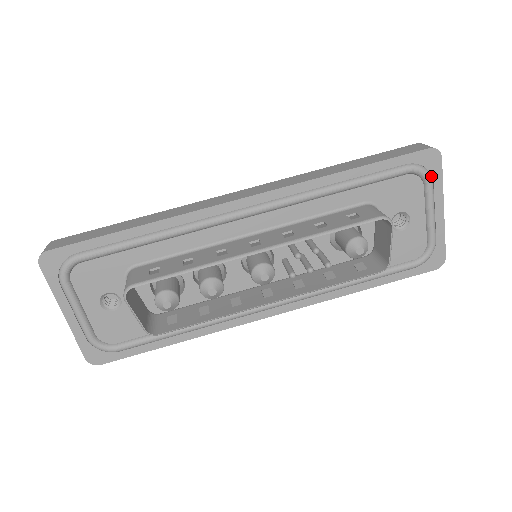
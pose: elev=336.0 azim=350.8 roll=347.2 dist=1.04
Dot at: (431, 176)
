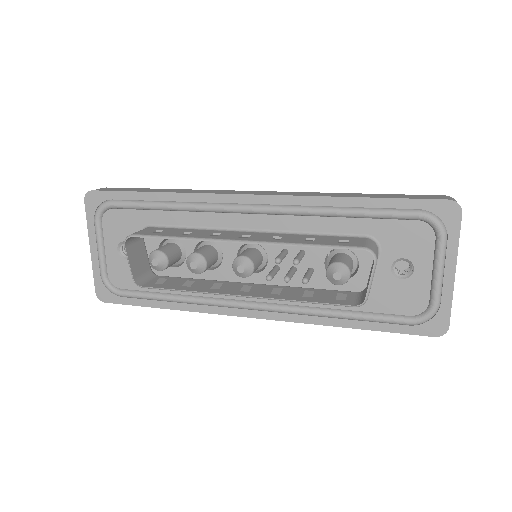
Dot at: (446, 230)
